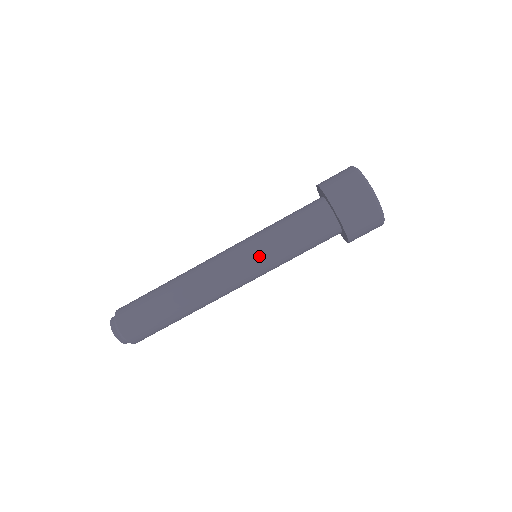
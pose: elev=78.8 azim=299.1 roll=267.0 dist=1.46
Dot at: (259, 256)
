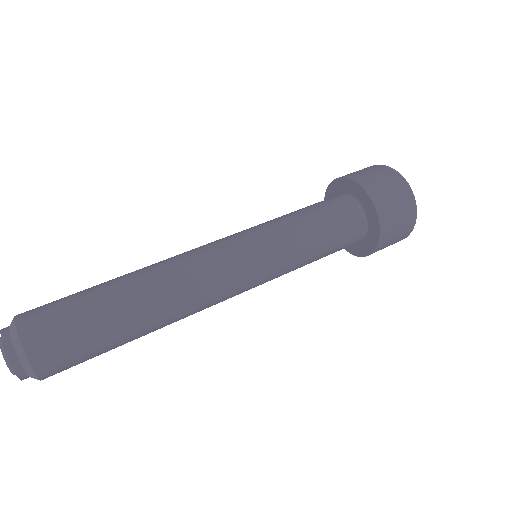
Dot at: occluded
